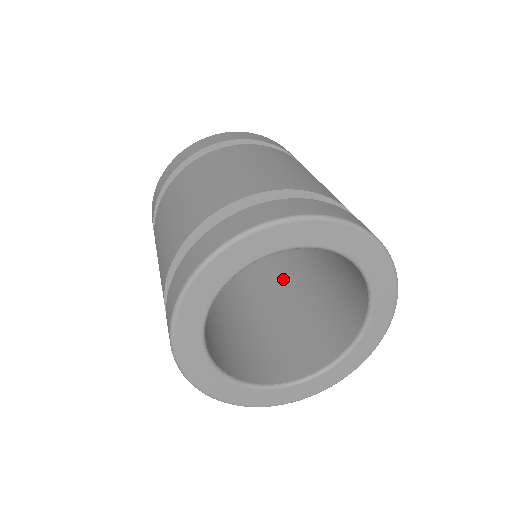
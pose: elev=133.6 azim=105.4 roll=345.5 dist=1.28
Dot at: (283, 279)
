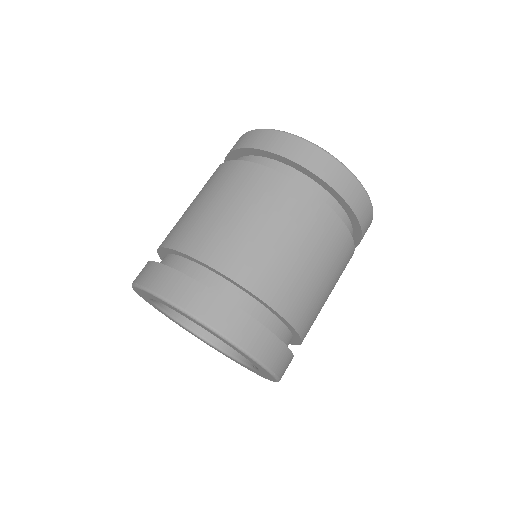
Dot at: occluded
